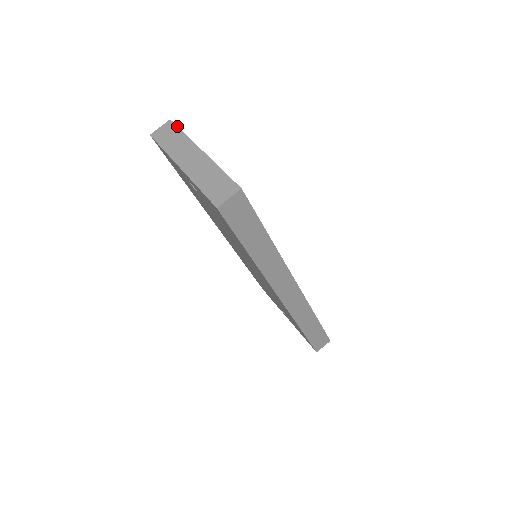
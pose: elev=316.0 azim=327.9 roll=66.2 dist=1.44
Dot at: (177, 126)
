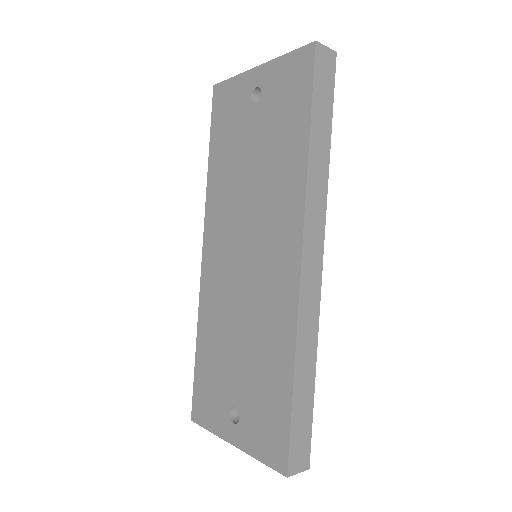
Dot at: occluded
